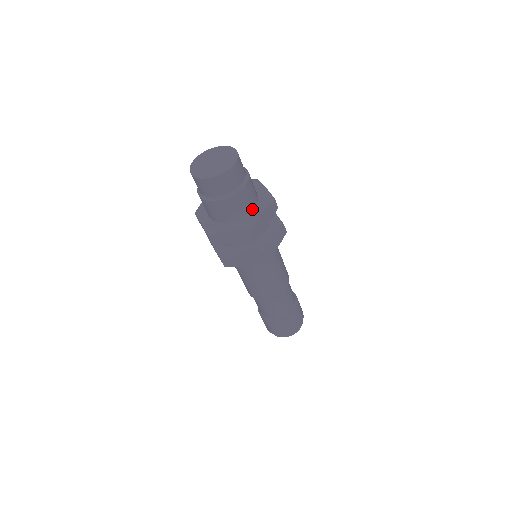
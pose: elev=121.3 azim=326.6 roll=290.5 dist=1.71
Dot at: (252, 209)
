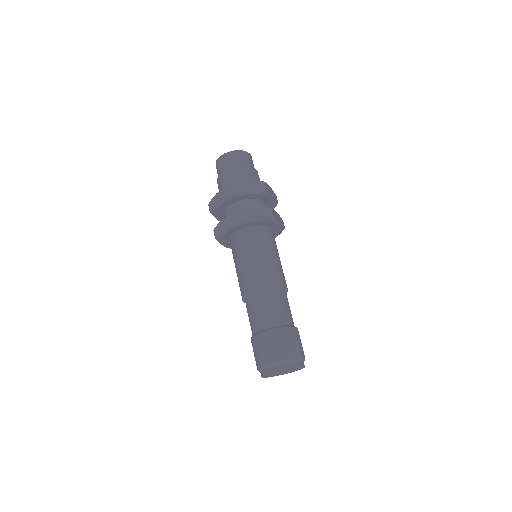
Dot at: occluded
